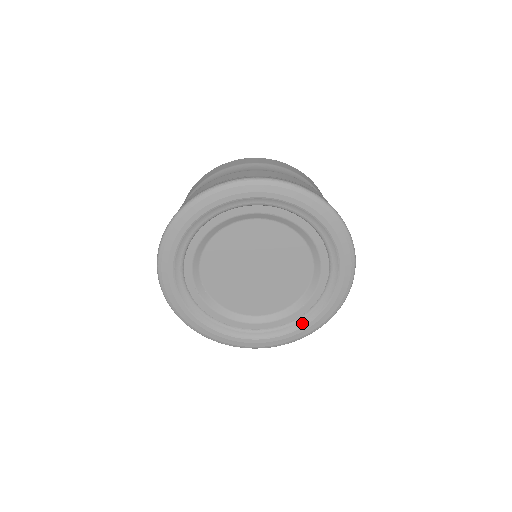
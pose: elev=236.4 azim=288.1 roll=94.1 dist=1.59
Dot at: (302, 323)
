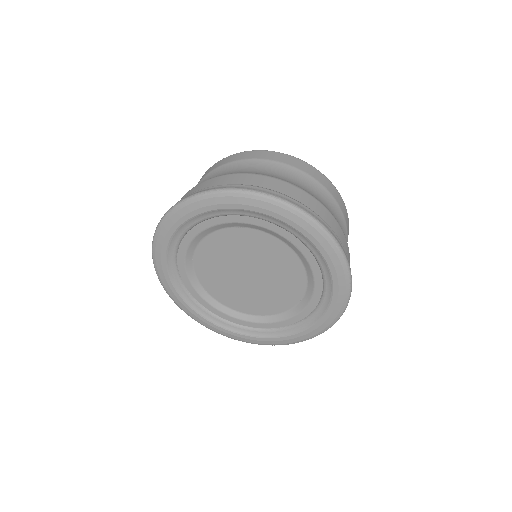
Dot at: (256, 334)
